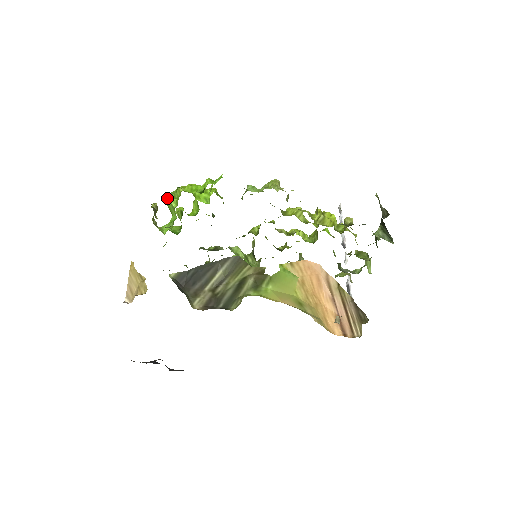
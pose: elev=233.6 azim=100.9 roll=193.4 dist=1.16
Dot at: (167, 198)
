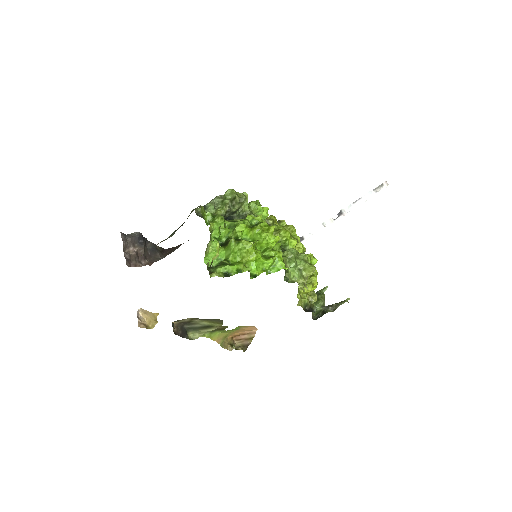
Dot at: (225, 272)
